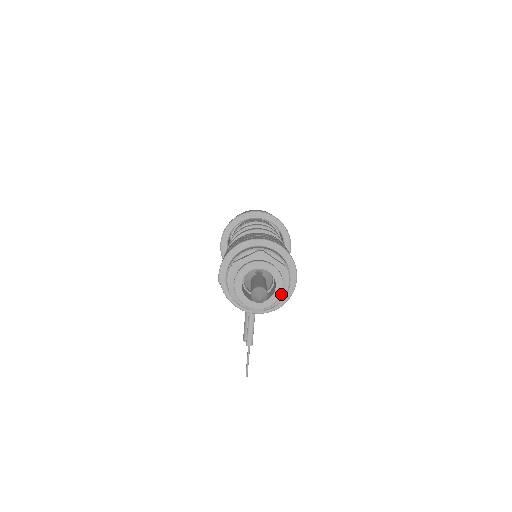
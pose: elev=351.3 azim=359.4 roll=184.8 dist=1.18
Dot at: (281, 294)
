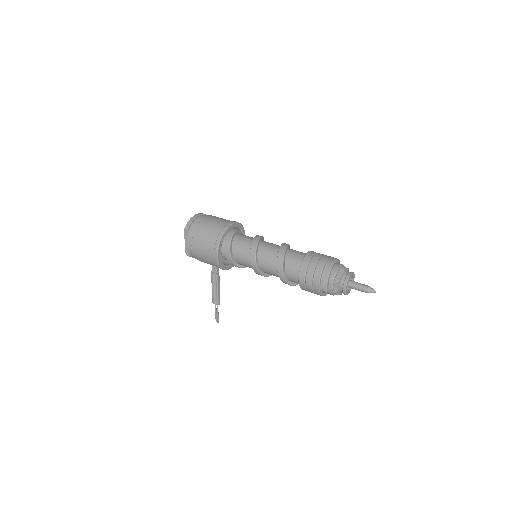
Dot at: occluded
